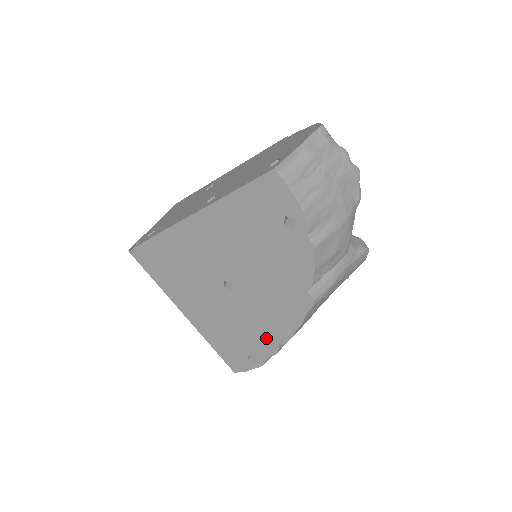
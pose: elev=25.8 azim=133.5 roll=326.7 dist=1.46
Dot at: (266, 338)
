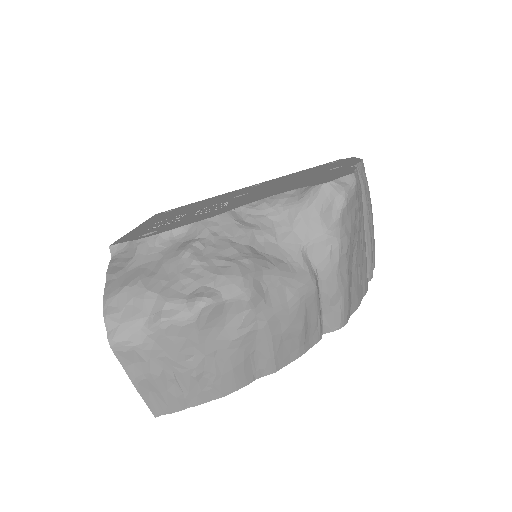
Dot at: occluded
